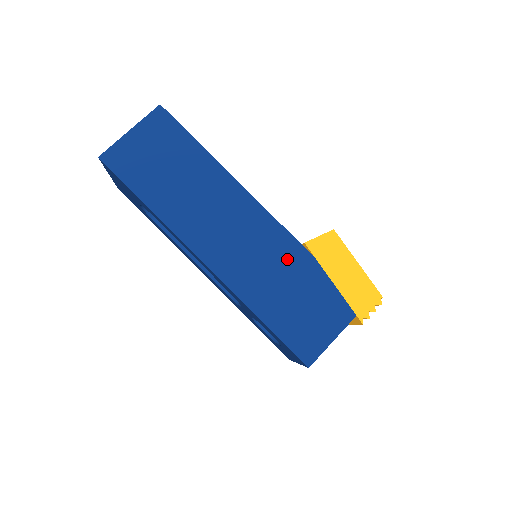
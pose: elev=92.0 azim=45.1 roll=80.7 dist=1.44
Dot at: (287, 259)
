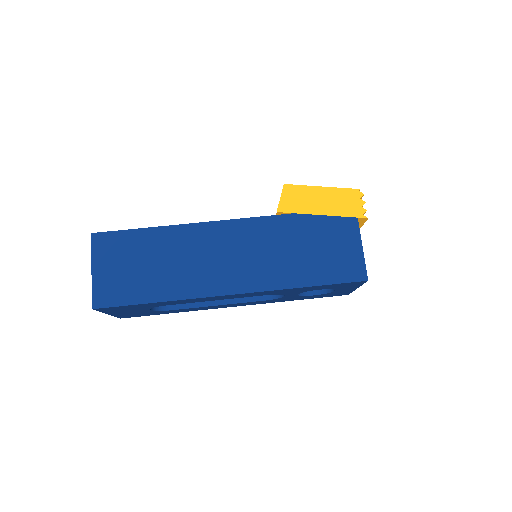
Dot at: (278, 233)
